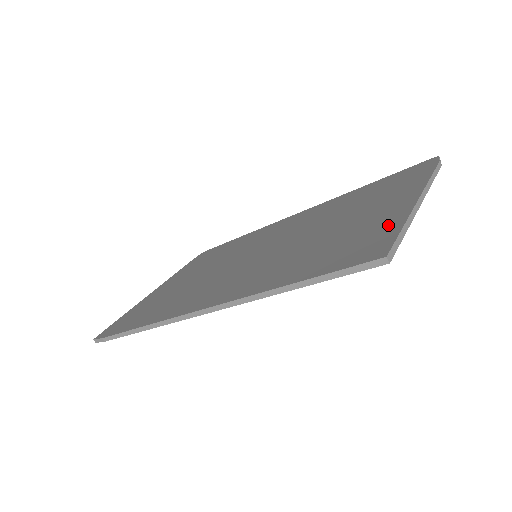
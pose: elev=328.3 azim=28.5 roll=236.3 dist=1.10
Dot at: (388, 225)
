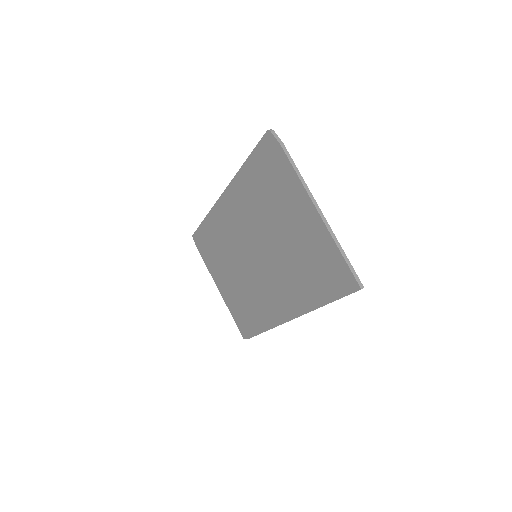
Dot at: (330, 249)
